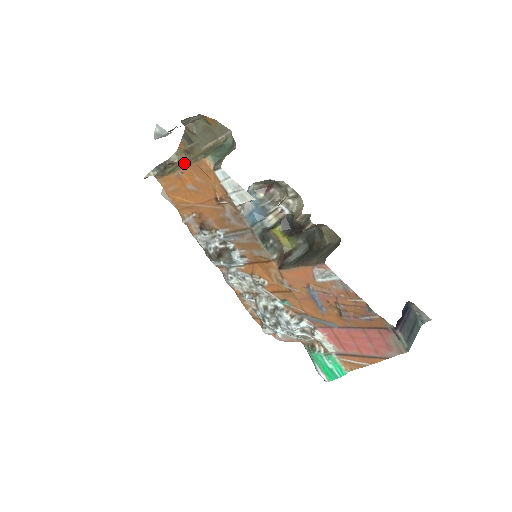
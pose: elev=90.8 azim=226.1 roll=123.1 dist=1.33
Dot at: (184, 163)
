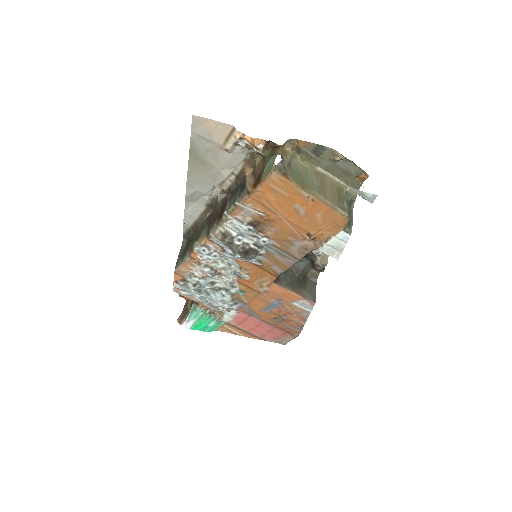
Dot at: (324, 197)
